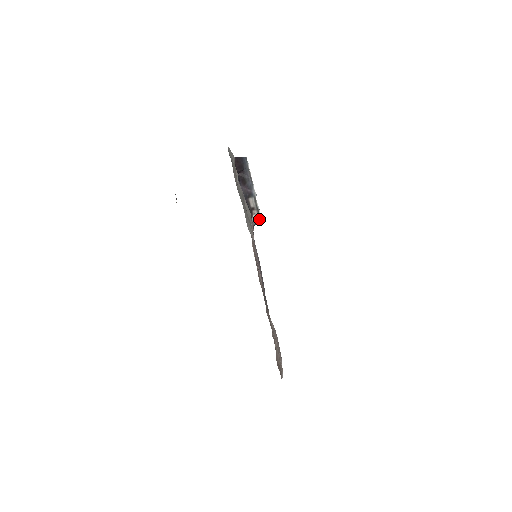
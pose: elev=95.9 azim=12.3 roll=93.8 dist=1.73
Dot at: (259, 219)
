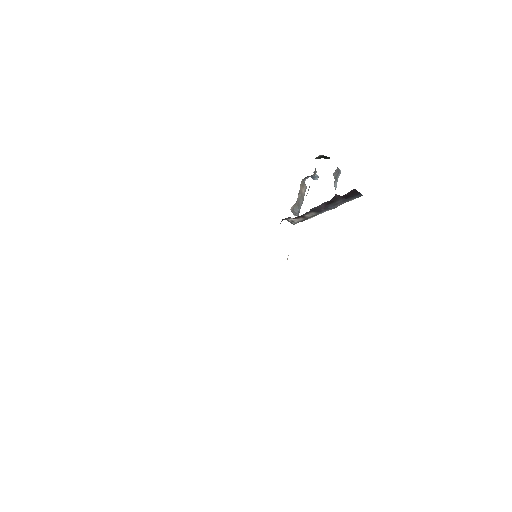
Dot at: (295, 223)
